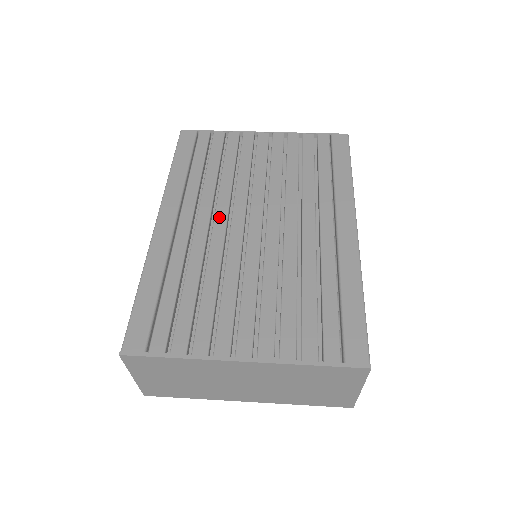
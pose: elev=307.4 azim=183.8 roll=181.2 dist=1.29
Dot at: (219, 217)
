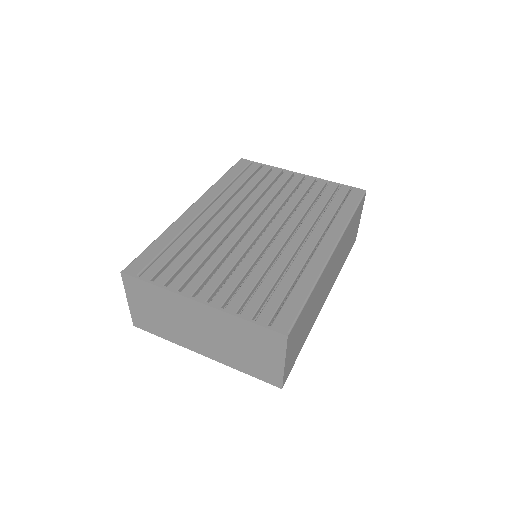
Dot at: (235, 215)
